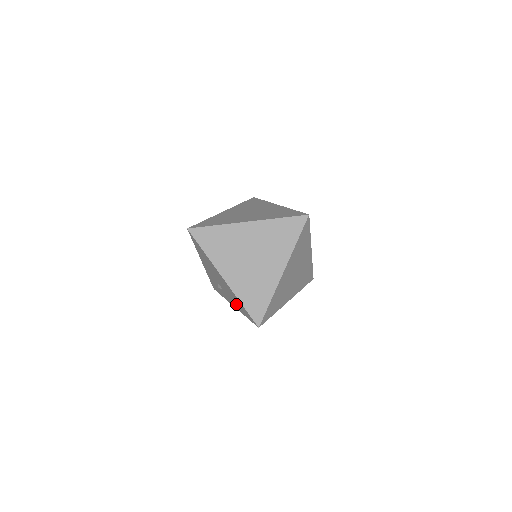
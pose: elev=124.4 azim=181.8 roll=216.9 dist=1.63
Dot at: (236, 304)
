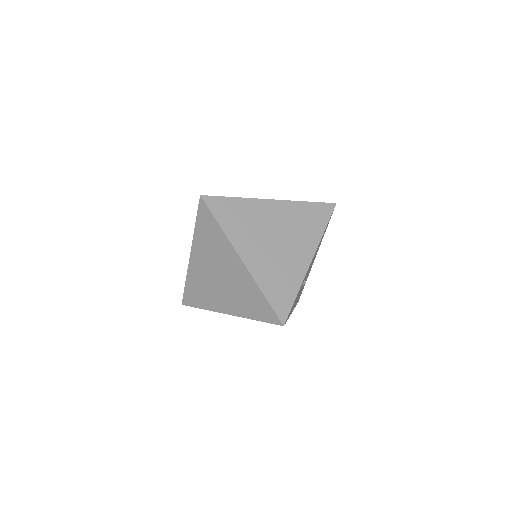
Dot at: occluded
